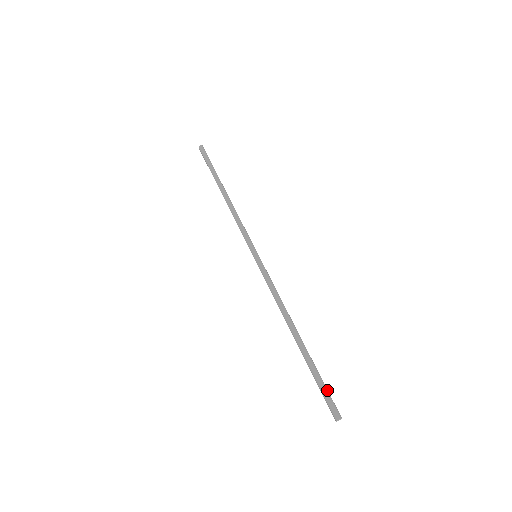
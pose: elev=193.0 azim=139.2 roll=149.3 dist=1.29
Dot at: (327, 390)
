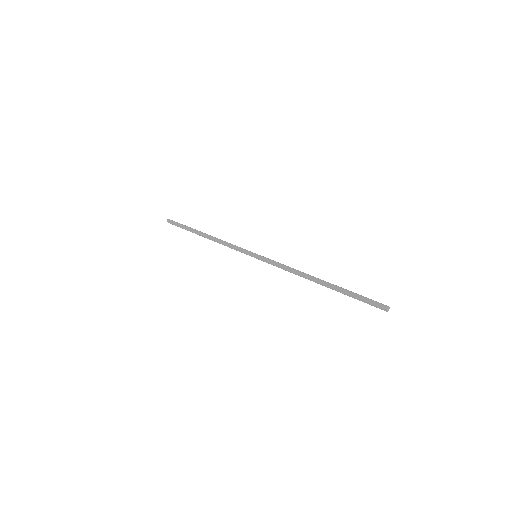
Dot at: (367, 298)
